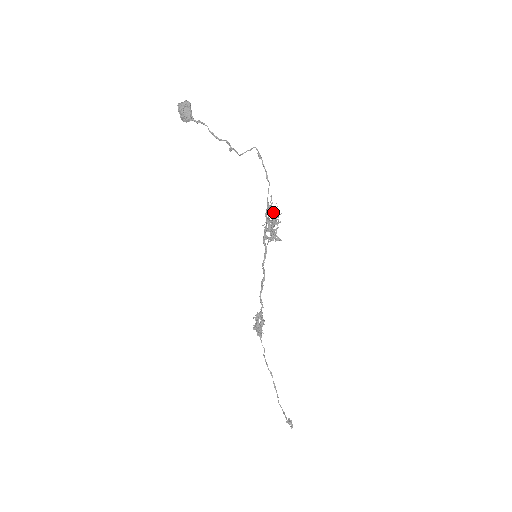
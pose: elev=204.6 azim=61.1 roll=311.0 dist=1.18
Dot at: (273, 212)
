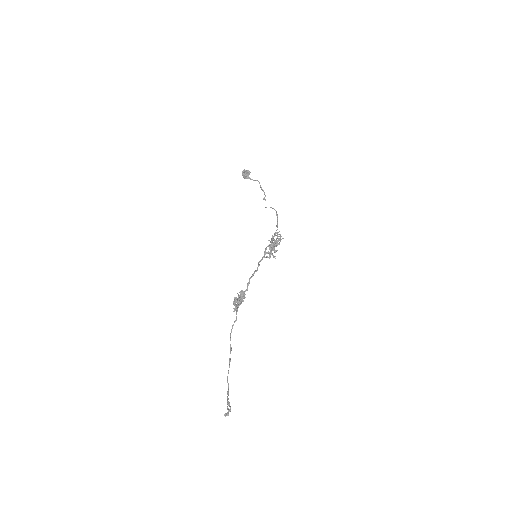
Dot at: occluded
